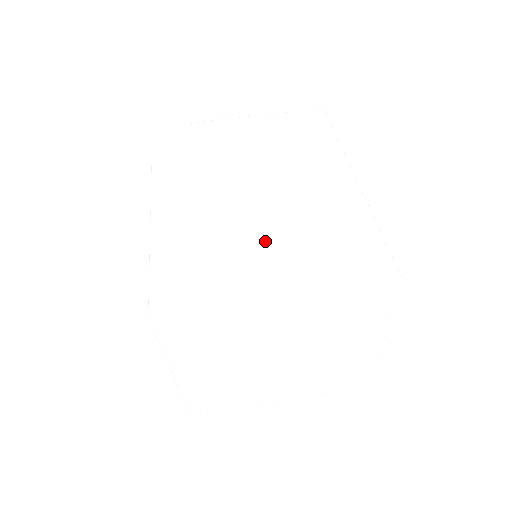
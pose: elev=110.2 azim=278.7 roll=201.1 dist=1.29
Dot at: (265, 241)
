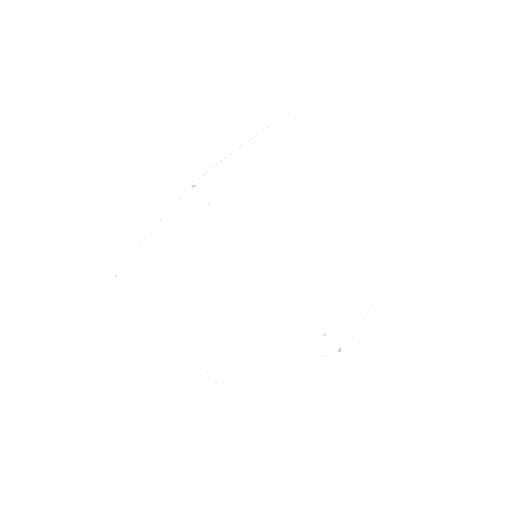
Dot at: occluded
